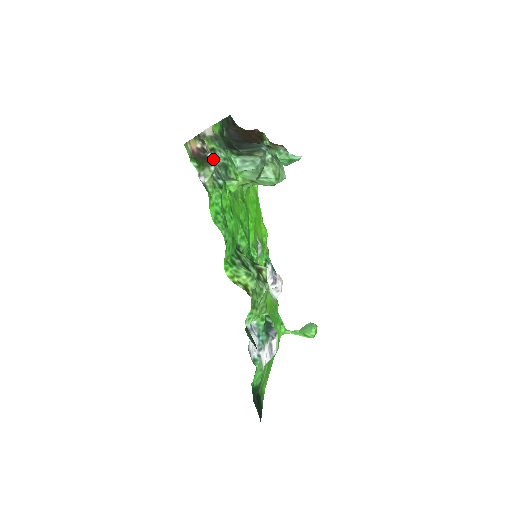
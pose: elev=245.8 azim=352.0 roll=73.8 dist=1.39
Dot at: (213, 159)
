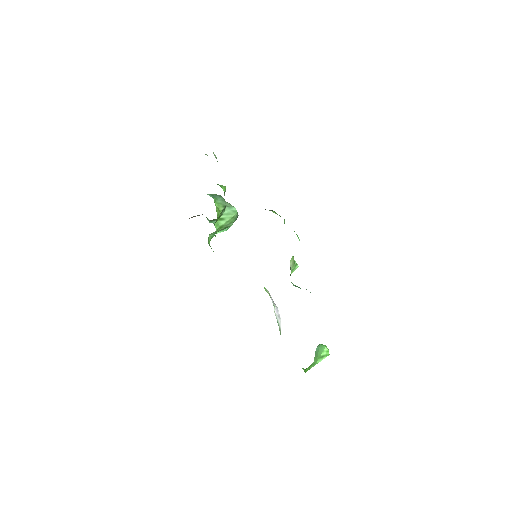
Dot at: occluded
